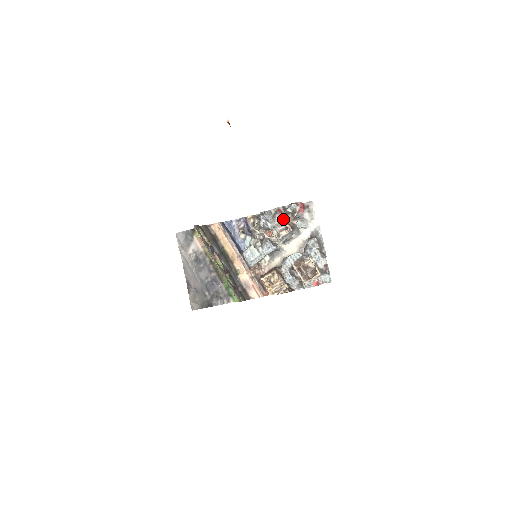
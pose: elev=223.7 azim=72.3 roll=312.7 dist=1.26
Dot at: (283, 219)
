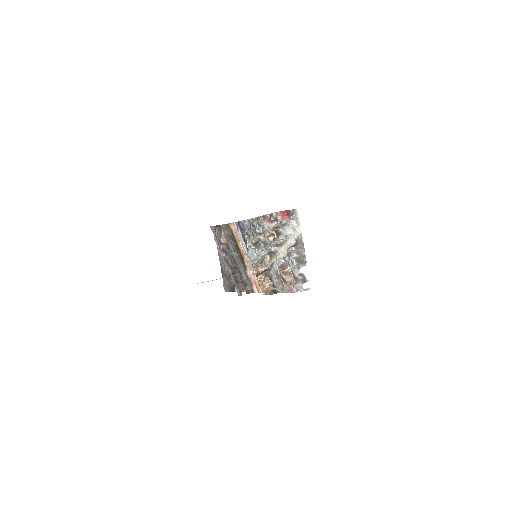
Dot at: (269, 226)
